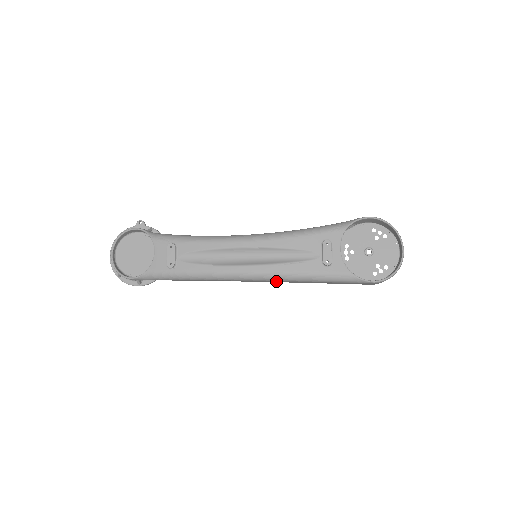
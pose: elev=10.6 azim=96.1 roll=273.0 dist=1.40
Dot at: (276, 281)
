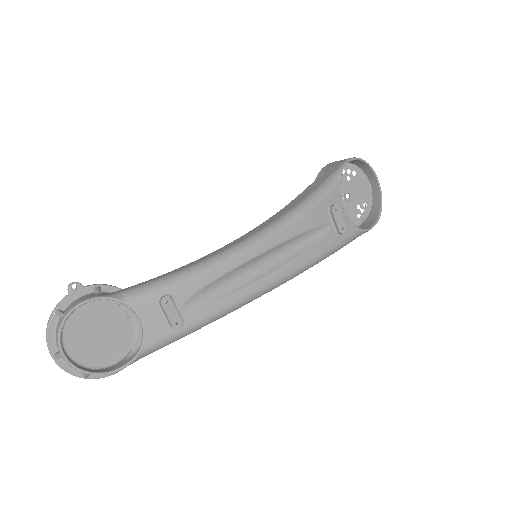
Dot at: occluded
